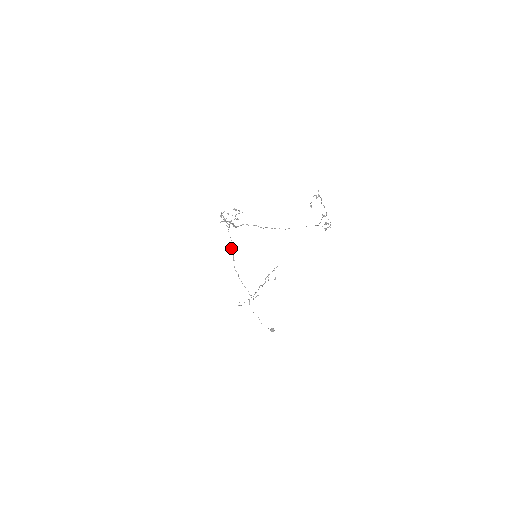
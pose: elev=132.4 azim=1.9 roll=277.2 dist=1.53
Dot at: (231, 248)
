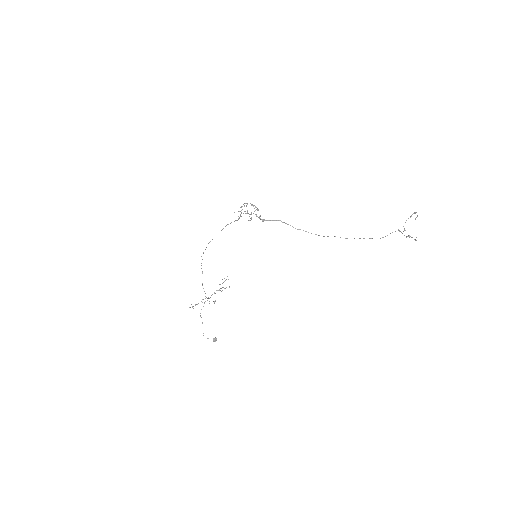
Dot at: (208, 243)
